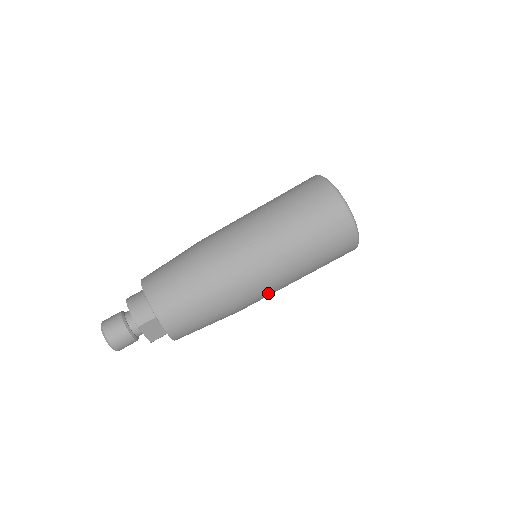
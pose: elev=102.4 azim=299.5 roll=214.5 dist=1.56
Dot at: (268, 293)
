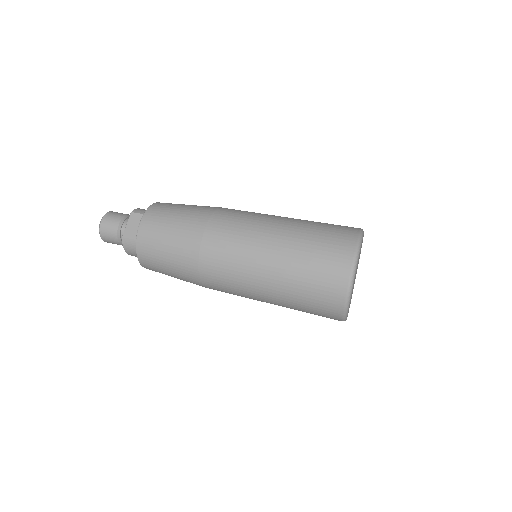
Dot at: (235, 257)
